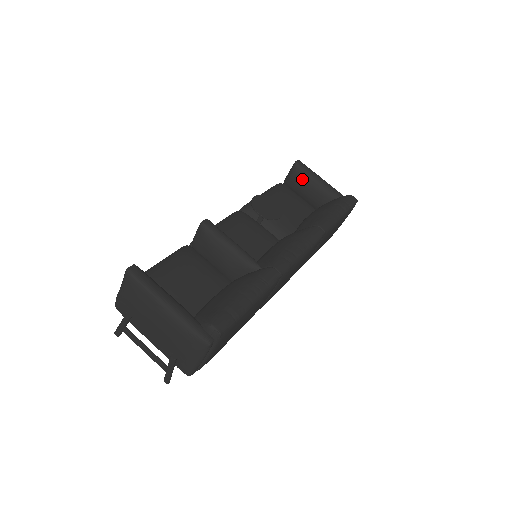
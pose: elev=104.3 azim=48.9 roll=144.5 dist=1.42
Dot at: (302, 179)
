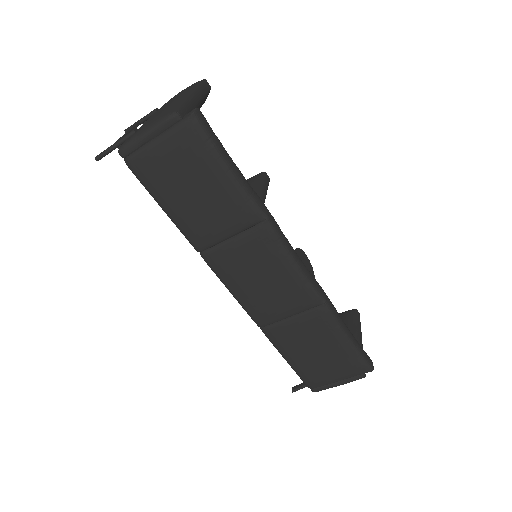
Dot at: (346, 320)
